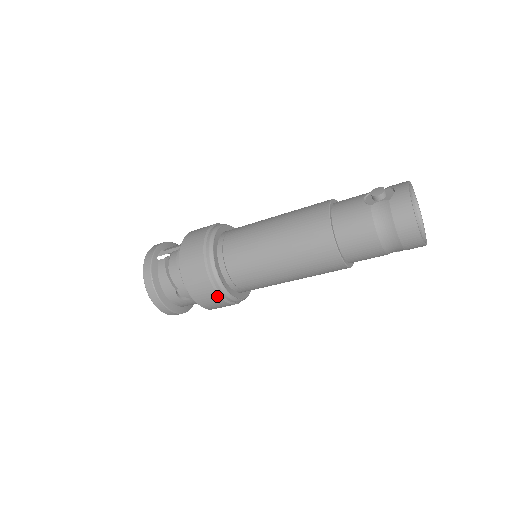
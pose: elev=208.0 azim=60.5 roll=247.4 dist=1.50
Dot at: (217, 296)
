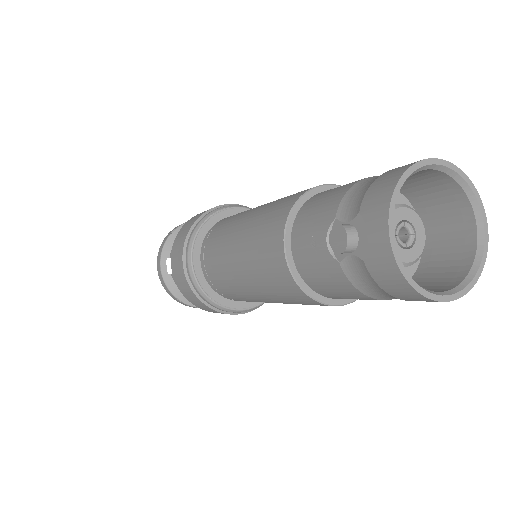
Dot at: (243, 313)
